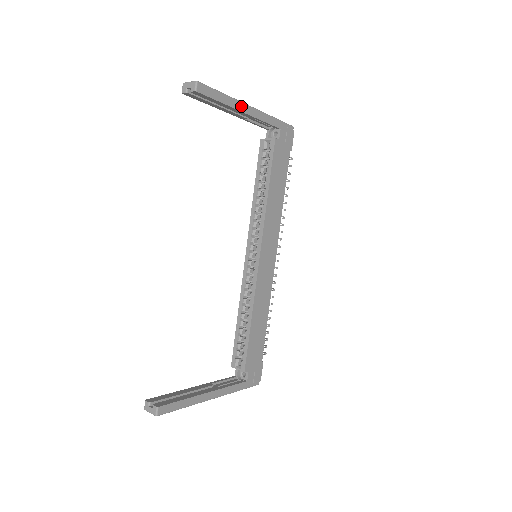
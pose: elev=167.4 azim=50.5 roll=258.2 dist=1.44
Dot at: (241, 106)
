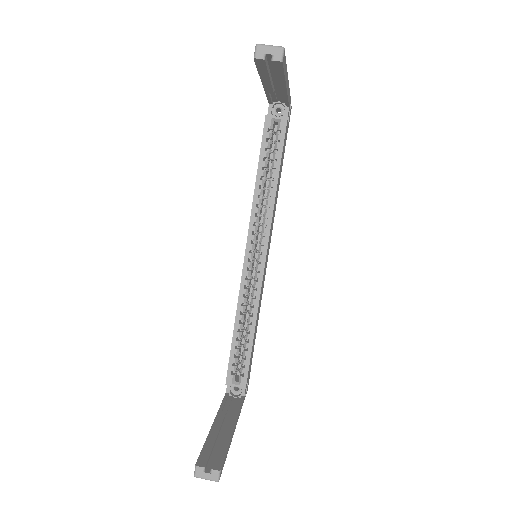
Dot at: (287, 80)
